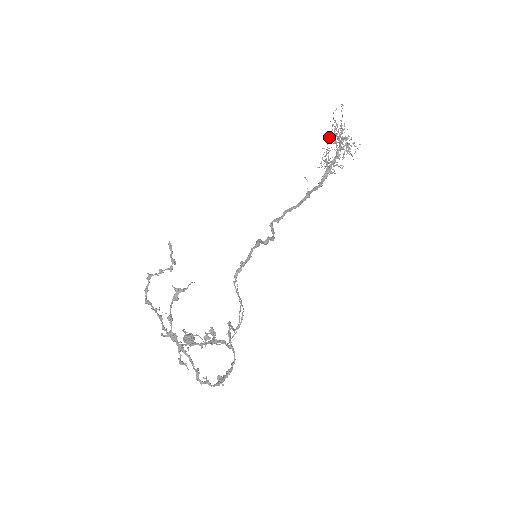
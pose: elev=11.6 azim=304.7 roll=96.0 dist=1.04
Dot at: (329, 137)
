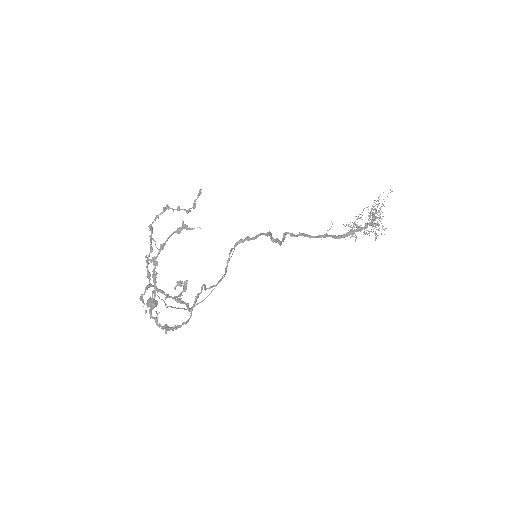
Dot at: occluded
